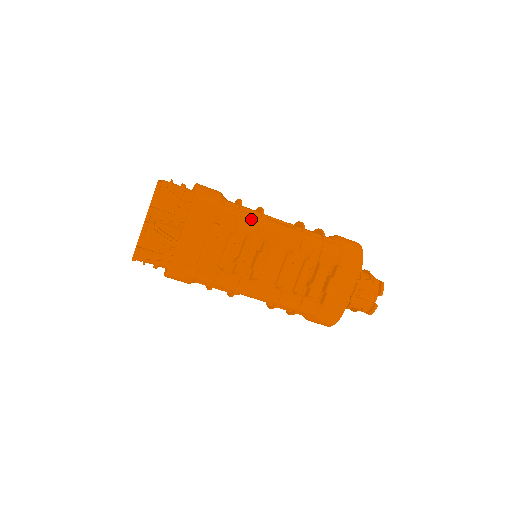
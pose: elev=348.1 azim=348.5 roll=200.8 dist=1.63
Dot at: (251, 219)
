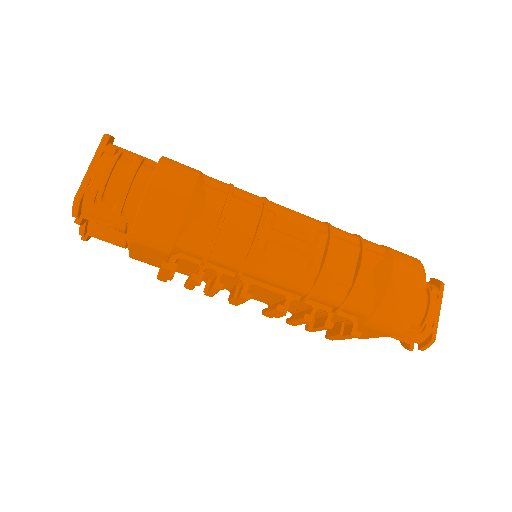
Dot at: (227, 261)
